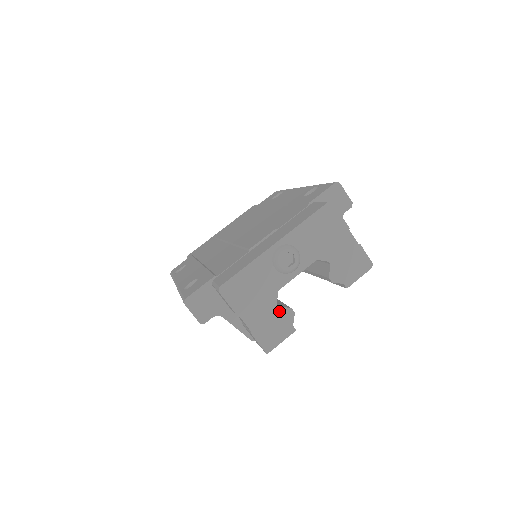
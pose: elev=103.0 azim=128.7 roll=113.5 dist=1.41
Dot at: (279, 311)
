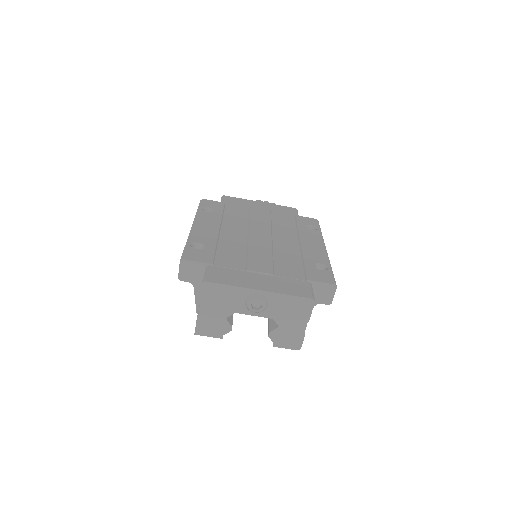
Dot at: (224, 322)
